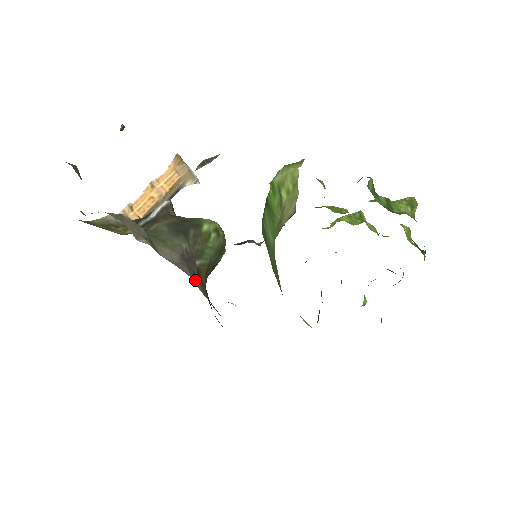
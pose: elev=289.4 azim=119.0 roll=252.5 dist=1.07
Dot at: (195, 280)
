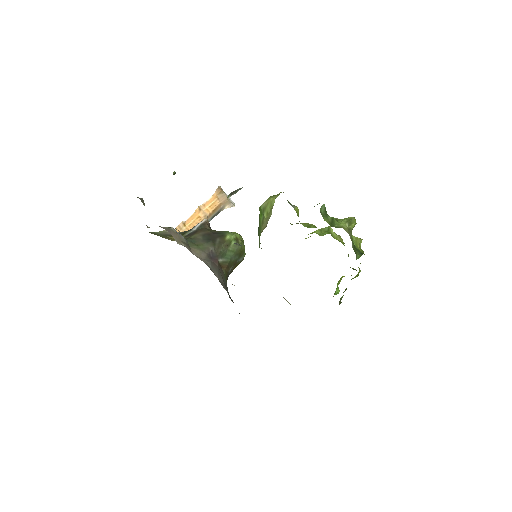
Dot at: (214, 270)
